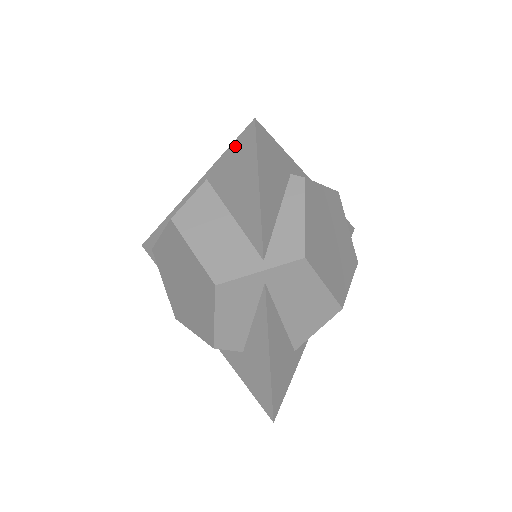
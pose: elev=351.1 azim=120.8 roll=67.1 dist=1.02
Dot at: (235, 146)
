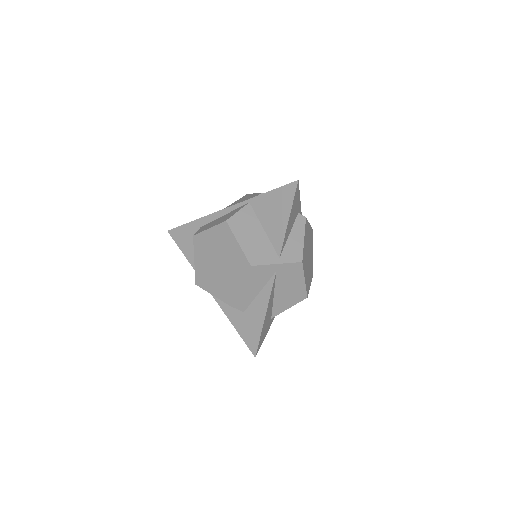
Dot at: (279, 190)
